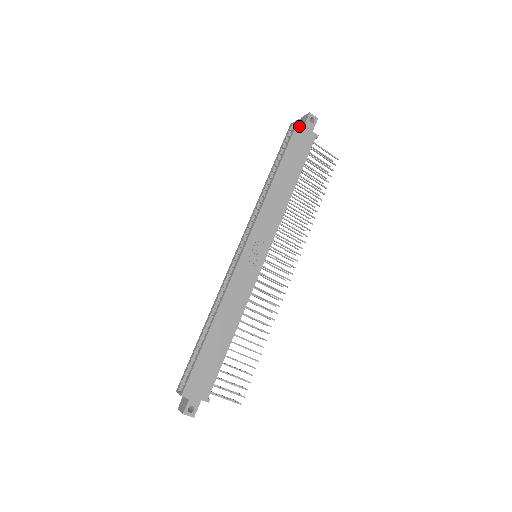
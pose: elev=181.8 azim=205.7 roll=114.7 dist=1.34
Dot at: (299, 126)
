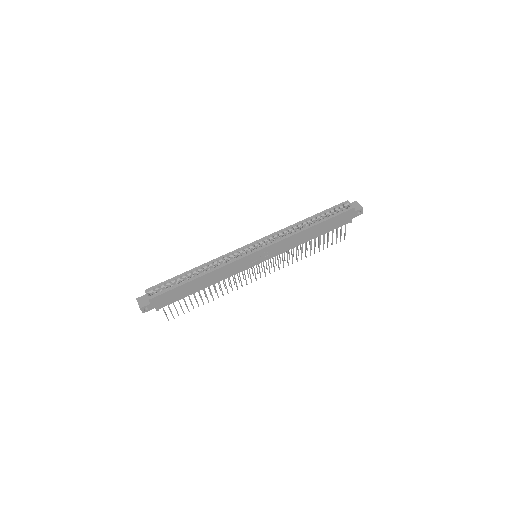
Dot at: (351, 211)
